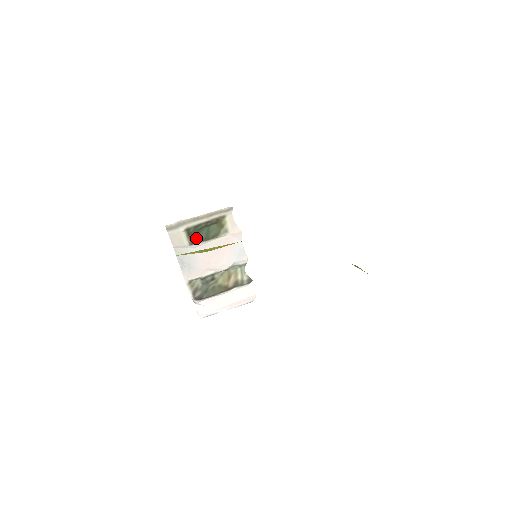
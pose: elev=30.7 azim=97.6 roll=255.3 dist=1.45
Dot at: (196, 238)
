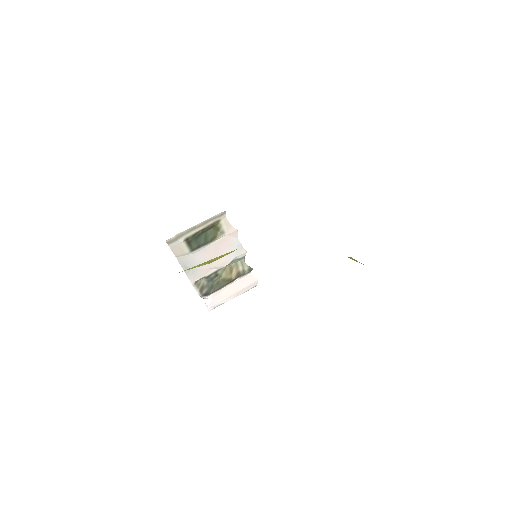
Dot at: (195, 245)
